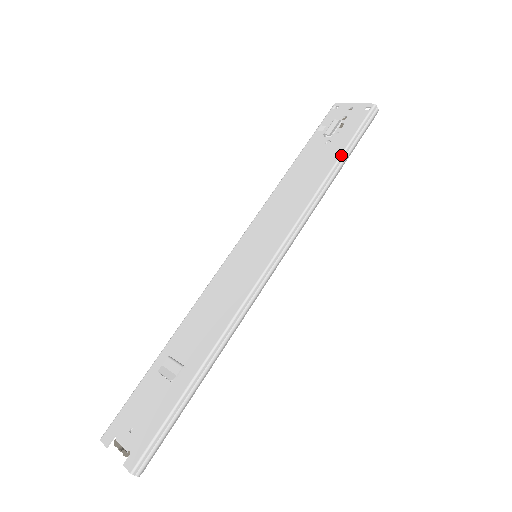
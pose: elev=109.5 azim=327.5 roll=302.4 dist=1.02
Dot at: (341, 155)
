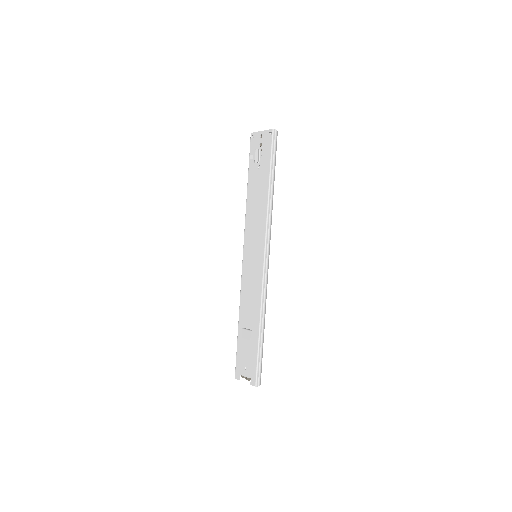
Dot at: (270, 175)
